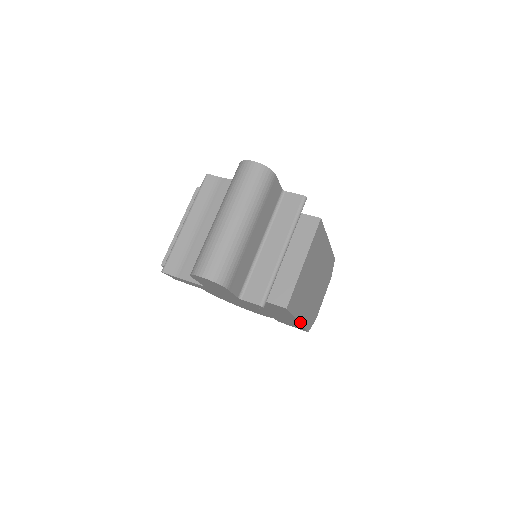
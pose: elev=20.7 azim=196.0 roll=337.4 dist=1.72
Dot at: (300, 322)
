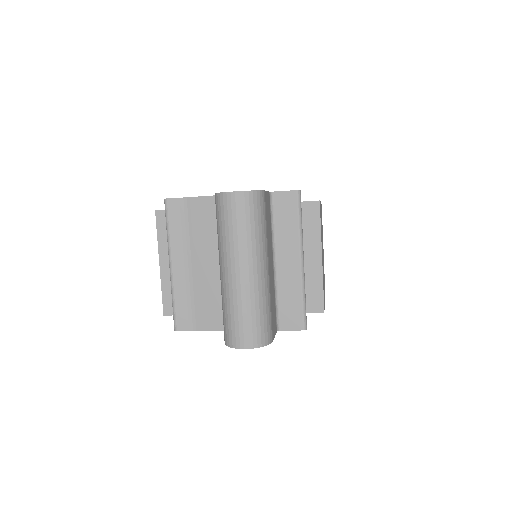
Dot at: occluded
